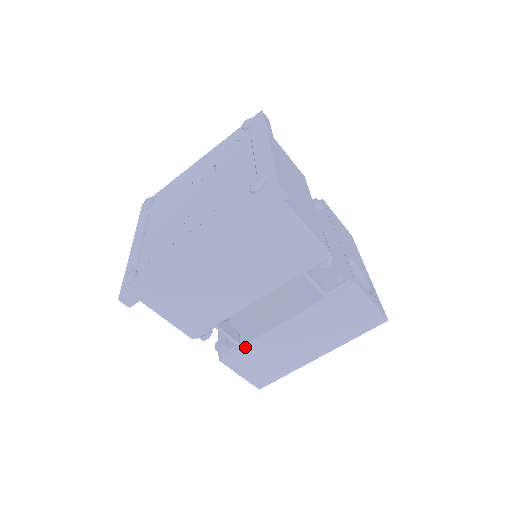
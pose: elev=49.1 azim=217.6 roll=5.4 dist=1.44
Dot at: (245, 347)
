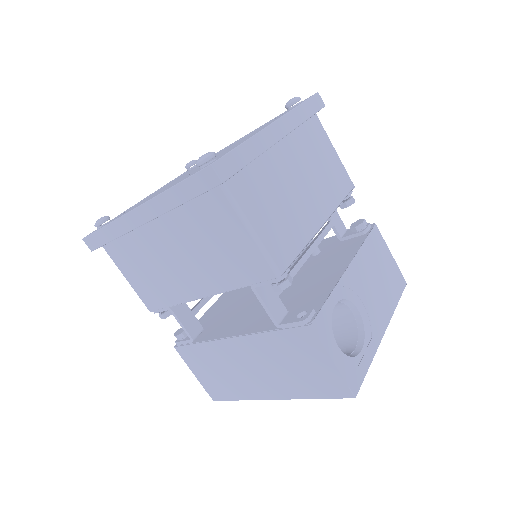
Dot at: (197, 346)
